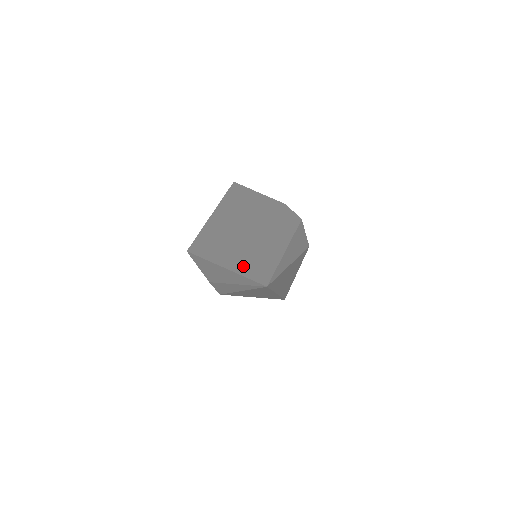
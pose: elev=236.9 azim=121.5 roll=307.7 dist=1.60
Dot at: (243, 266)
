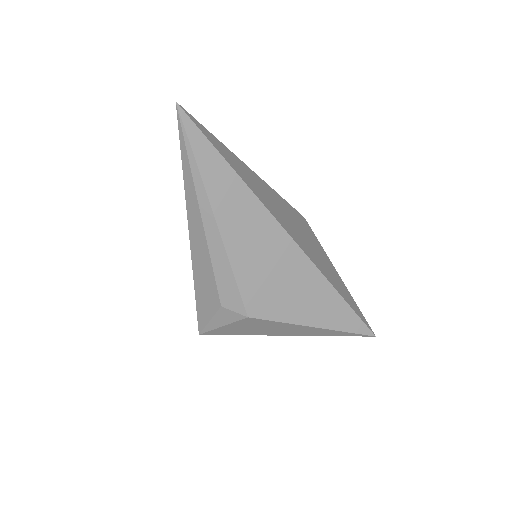
Dot at: occluded
